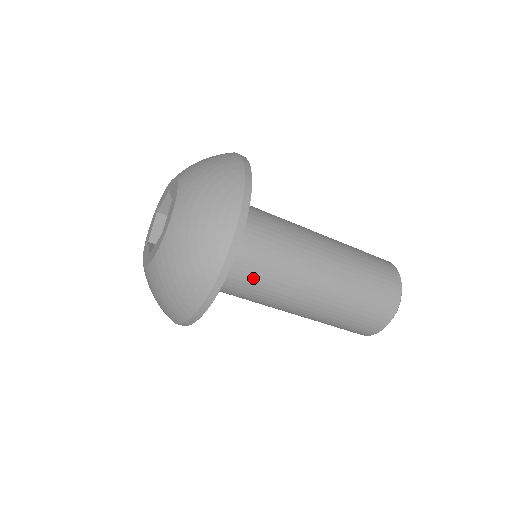
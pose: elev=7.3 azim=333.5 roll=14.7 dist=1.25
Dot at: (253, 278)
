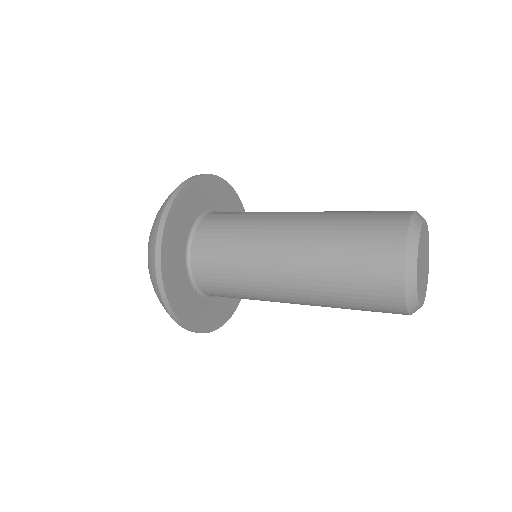
Dot at: (230, 290)
